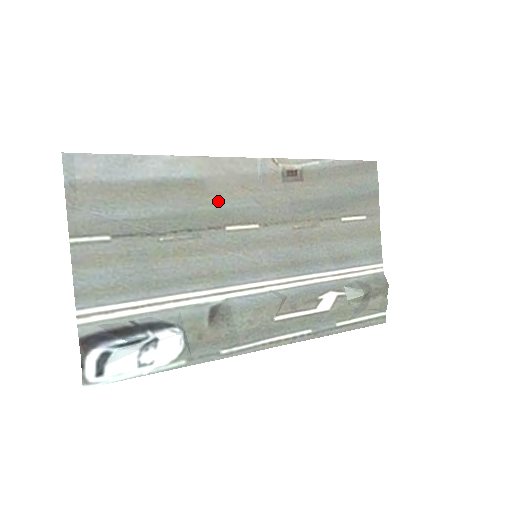
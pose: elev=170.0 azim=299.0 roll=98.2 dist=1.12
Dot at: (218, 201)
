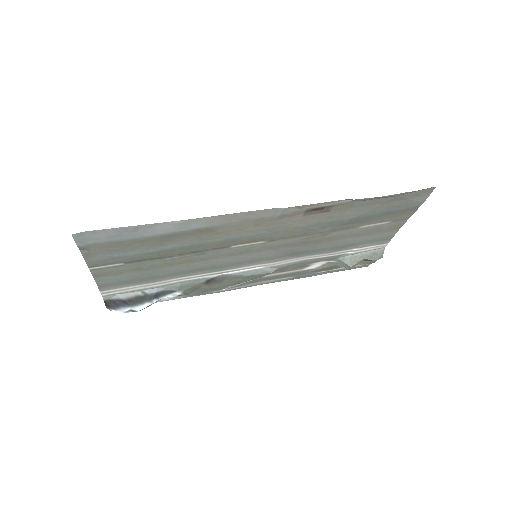
Dot at: (227, 235)
